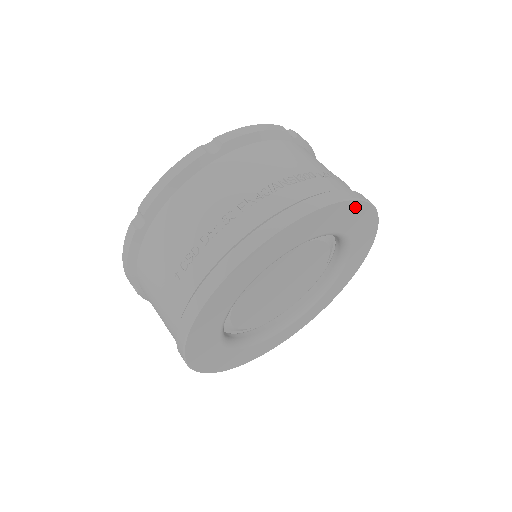
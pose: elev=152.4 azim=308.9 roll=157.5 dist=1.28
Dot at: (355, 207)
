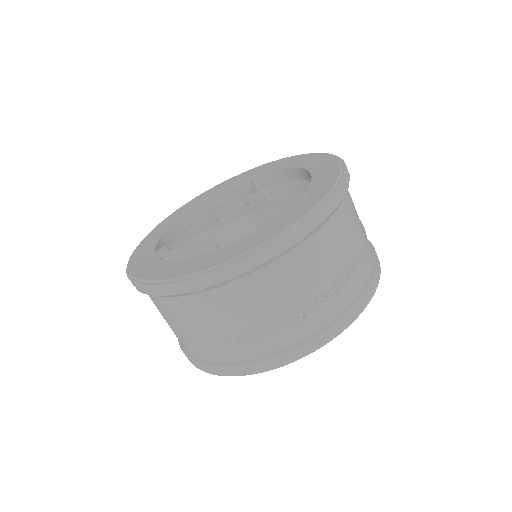
Dot at: occluded
